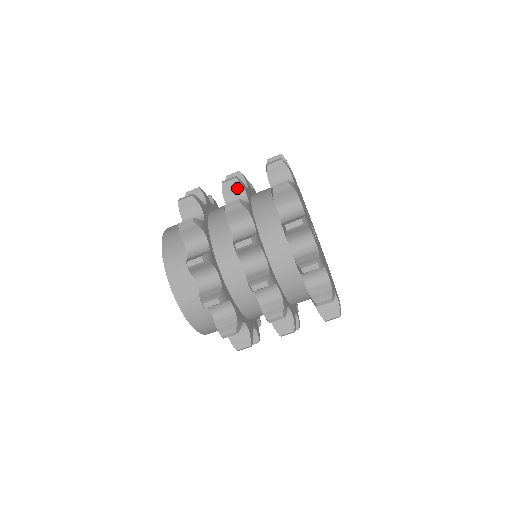
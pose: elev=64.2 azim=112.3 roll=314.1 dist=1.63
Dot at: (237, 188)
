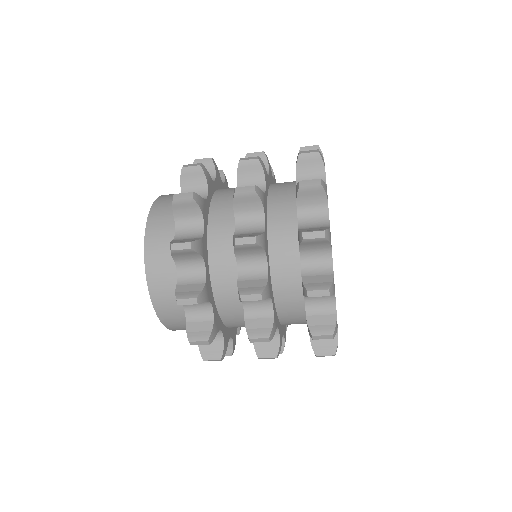
Dot at: (255, 249)
